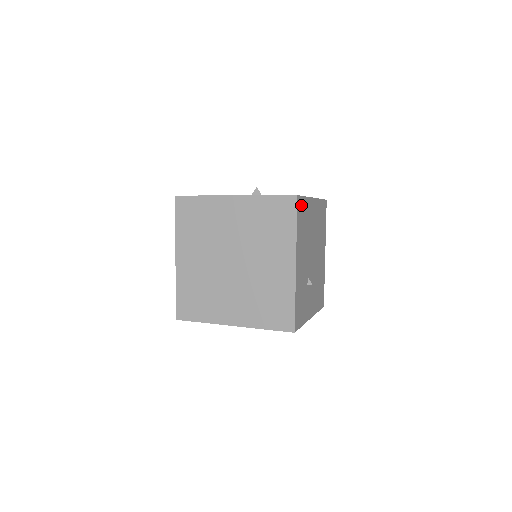
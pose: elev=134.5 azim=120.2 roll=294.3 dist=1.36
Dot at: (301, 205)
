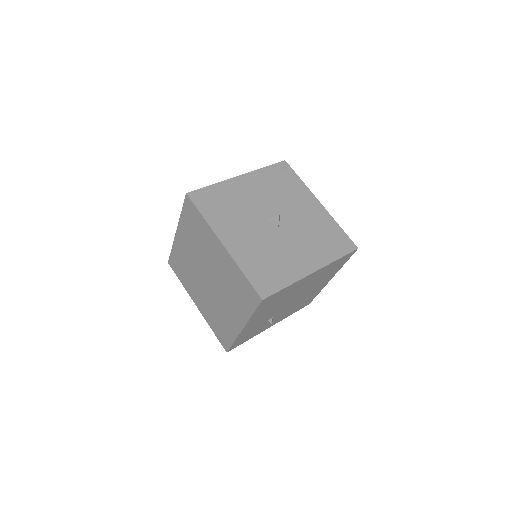
Dot at: (272, 297)
